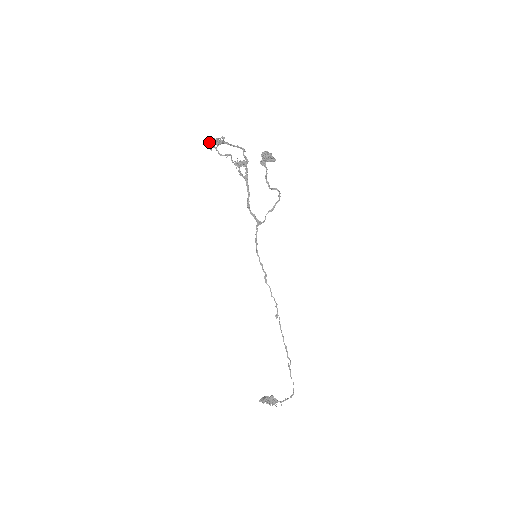
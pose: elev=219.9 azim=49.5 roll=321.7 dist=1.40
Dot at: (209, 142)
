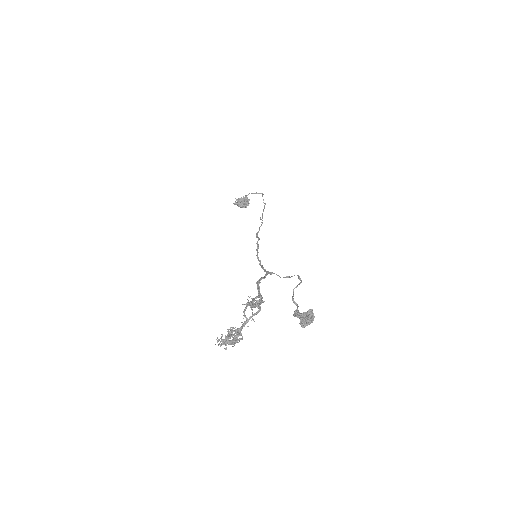
Dot at: (220, 342)
